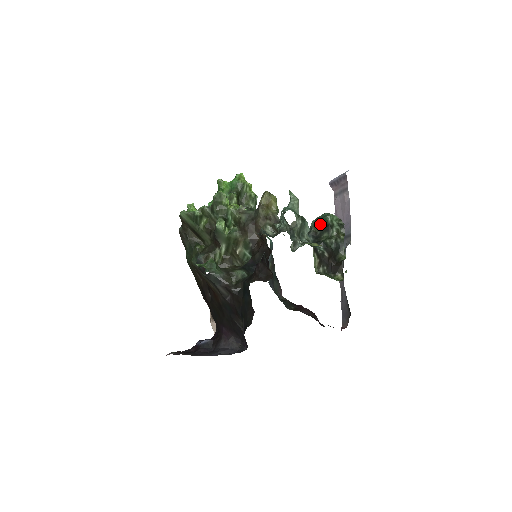
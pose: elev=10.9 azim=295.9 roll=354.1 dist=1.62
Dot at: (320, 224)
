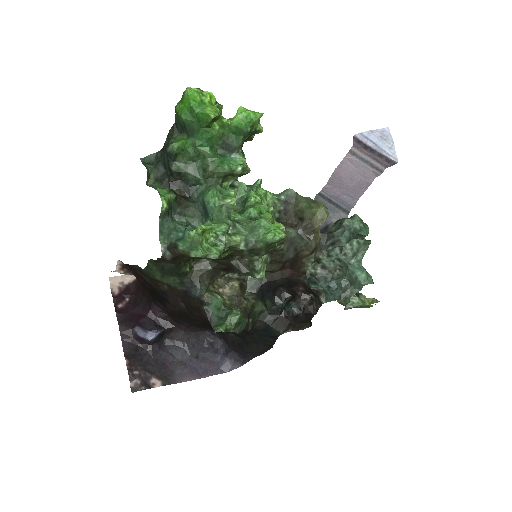
Dot at: occluded
